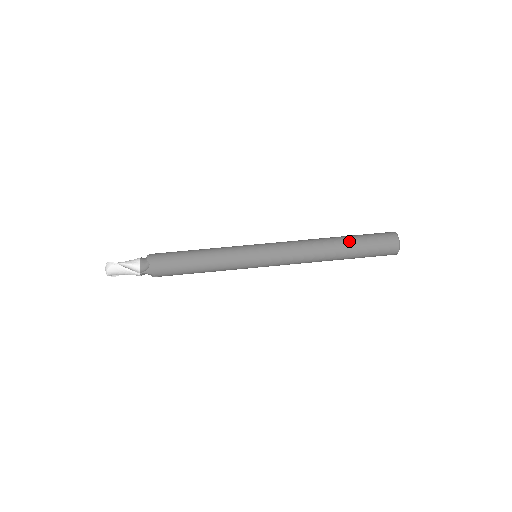
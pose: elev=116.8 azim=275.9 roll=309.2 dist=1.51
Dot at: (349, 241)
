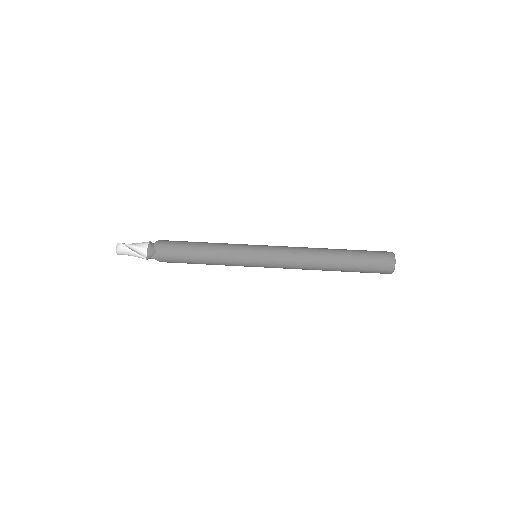
Dot at: (346, 256)
